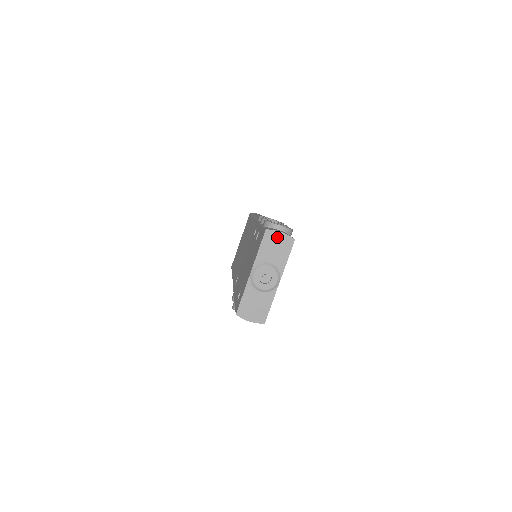
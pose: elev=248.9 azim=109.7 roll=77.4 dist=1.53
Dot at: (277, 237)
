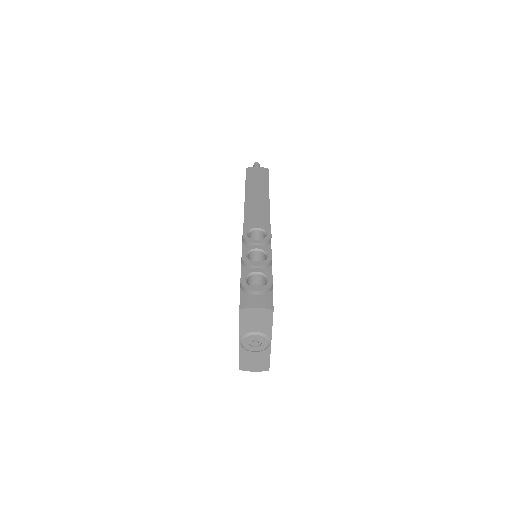
Dot at: (254, 312)
